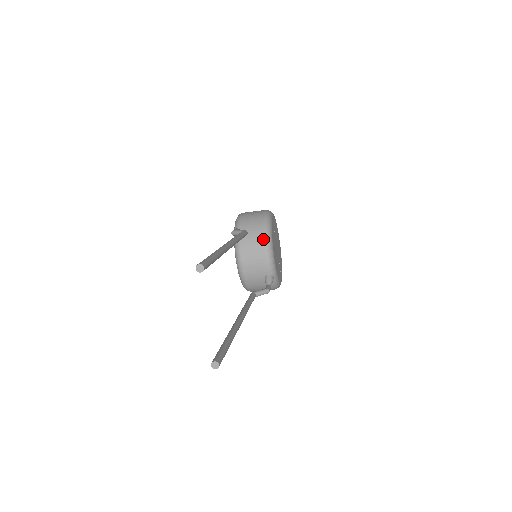
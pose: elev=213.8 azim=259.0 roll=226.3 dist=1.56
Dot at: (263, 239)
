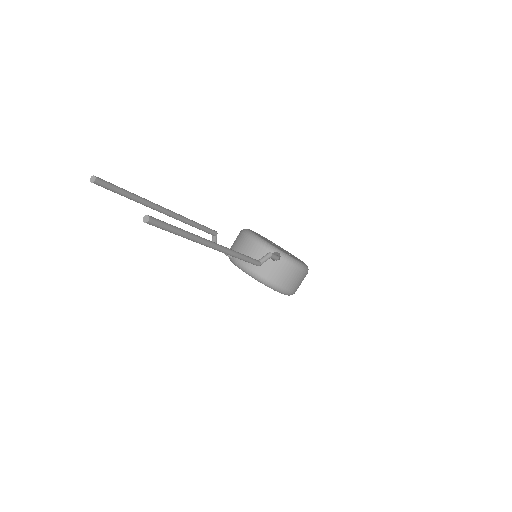
Dot at: (245, 237)
